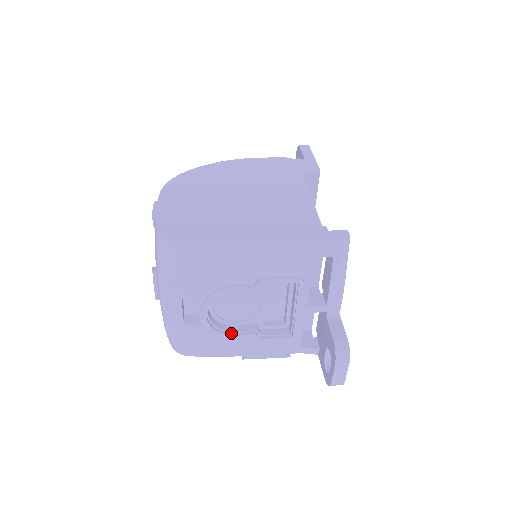
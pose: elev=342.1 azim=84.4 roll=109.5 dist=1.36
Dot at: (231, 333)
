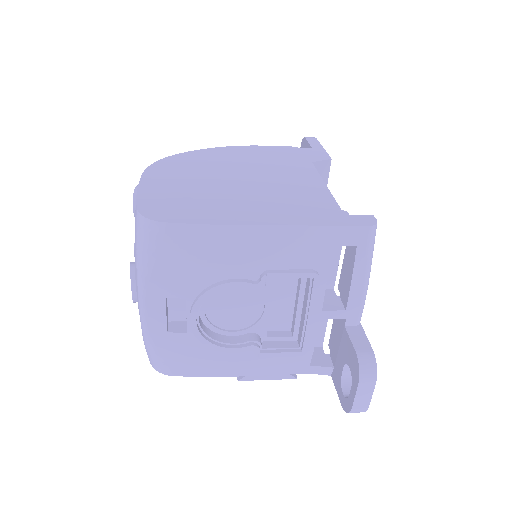
Dot at: (226, 345)
